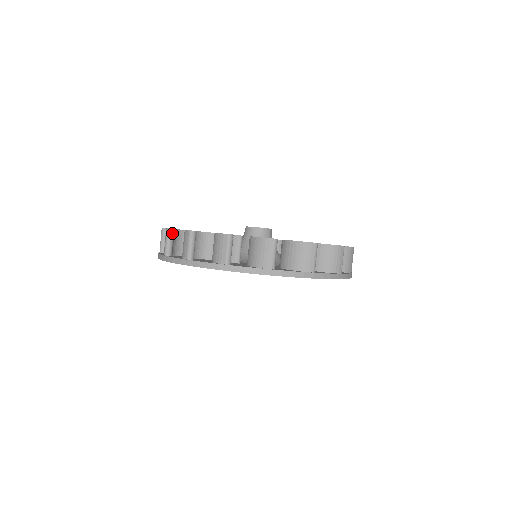
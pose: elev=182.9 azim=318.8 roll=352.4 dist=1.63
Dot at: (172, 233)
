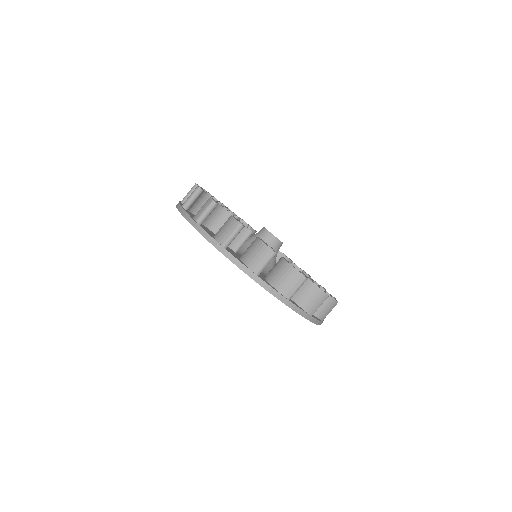
Dot at: (199, 193)
